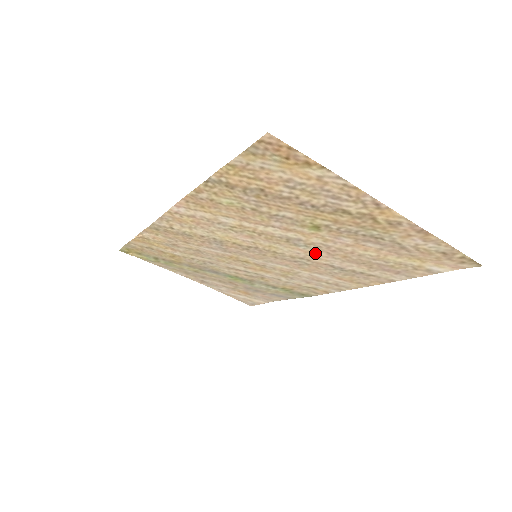
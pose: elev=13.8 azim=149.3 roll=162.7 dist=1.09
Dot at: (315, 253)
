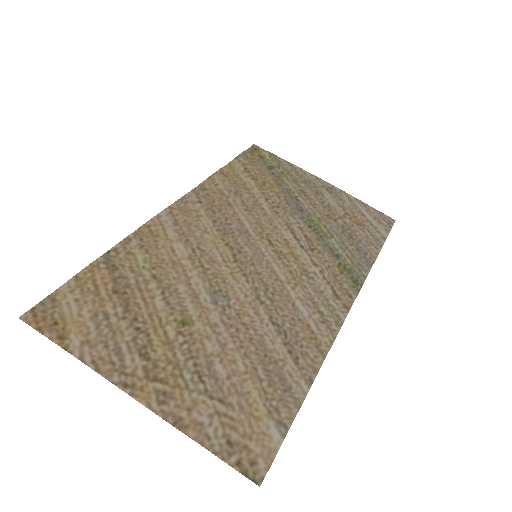
Dot at: (245, 311)
